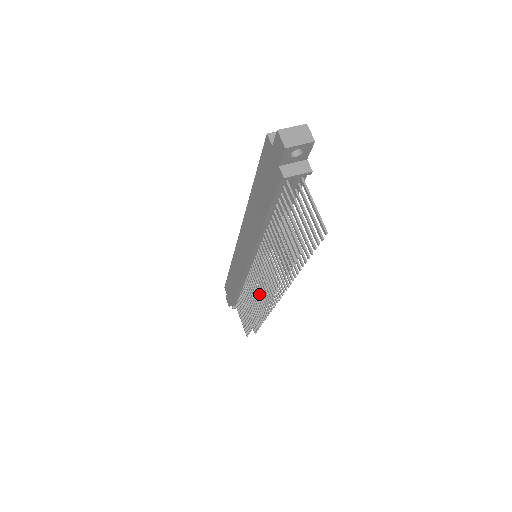
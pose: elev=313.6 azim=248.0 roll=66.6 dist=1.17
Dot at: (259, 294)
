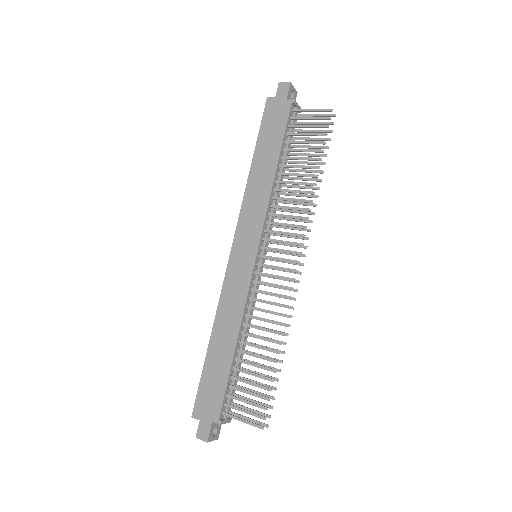
Dot at: (280, 277)
